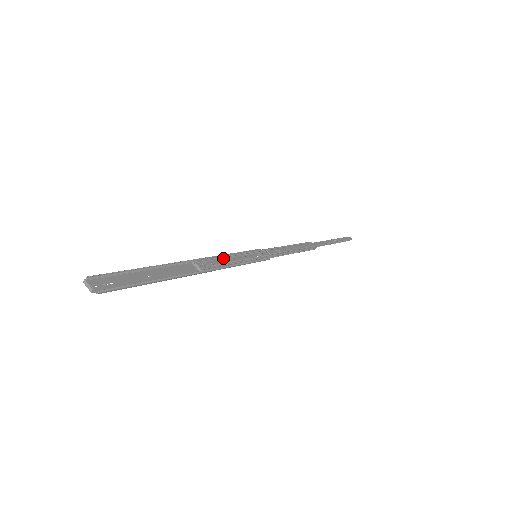
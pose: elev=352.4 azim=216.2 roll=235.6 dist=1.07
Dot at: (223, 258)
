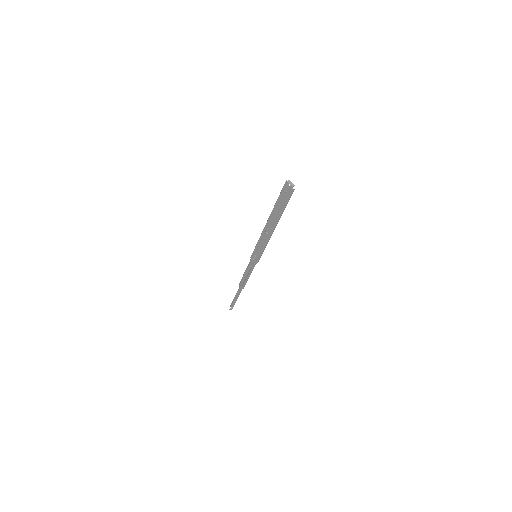
Dot at: (261, 239)
